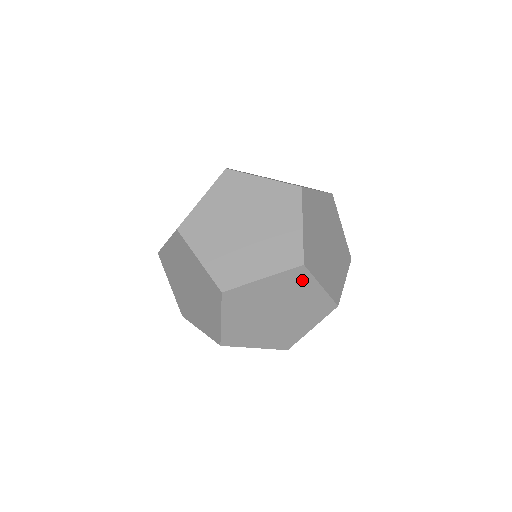
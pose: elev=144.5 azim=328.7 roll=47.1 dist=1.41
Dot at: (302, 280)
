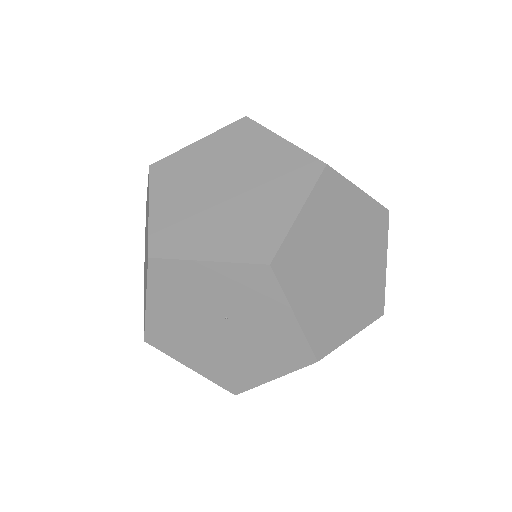
Dot at: (380, 232)
